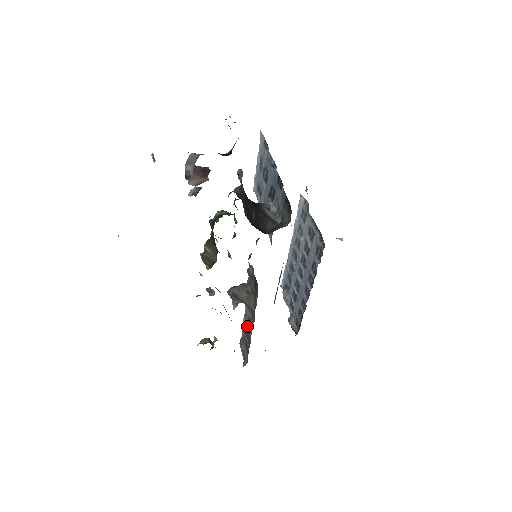
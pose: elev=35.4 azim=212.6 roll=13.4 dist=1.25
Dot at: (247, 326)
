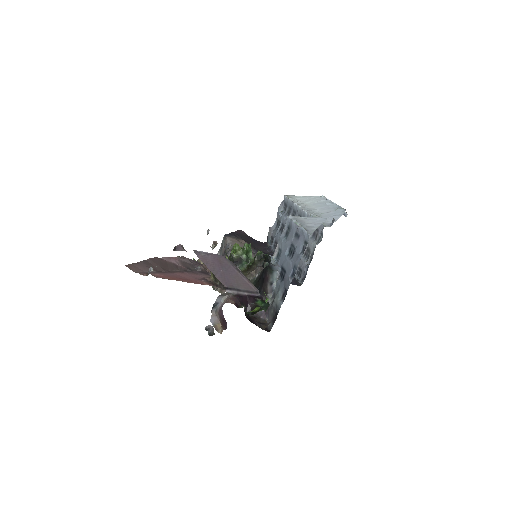
Dot at: occluded
